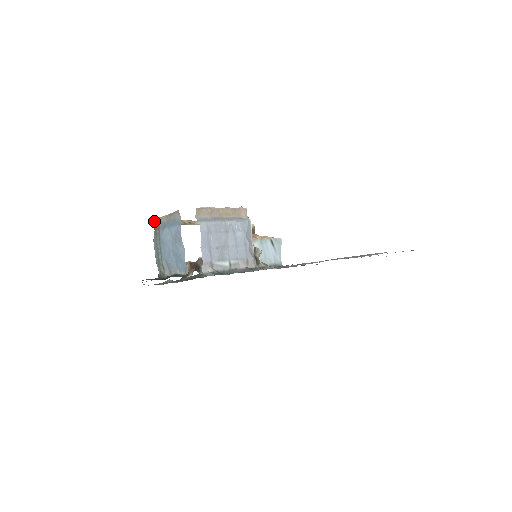
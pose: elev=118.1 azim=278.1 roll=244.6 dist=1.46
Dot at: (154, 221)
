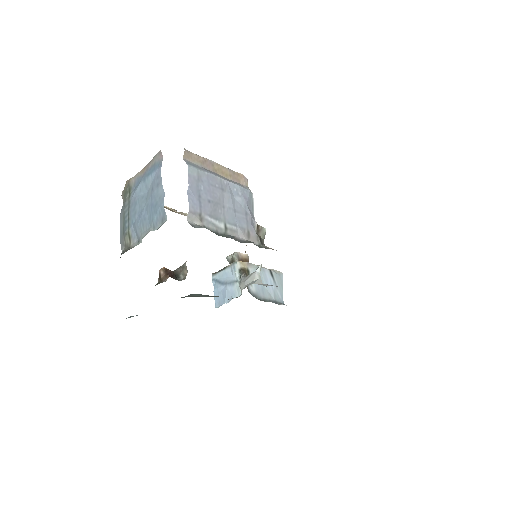
Dot at: (124, 187)
